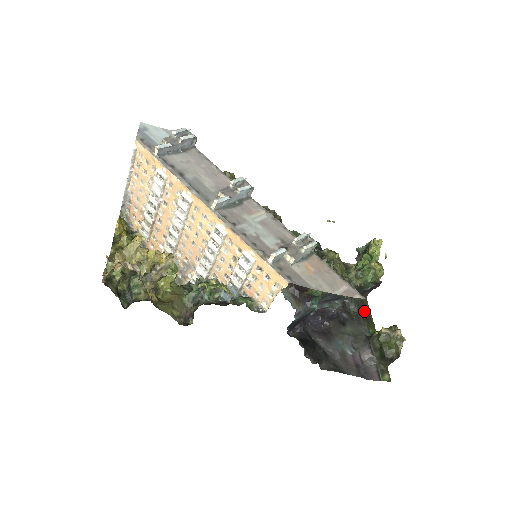
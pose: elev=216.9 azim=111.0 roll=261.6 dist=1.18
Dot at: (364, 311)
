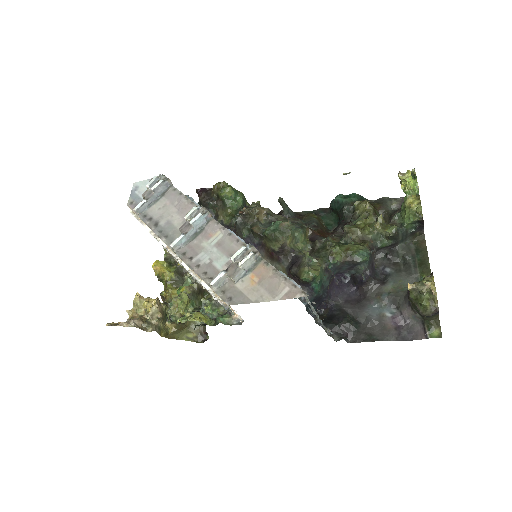
Dot at: (418, 255)
